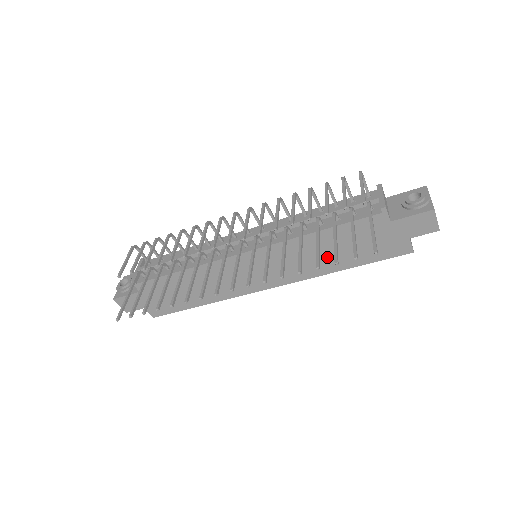
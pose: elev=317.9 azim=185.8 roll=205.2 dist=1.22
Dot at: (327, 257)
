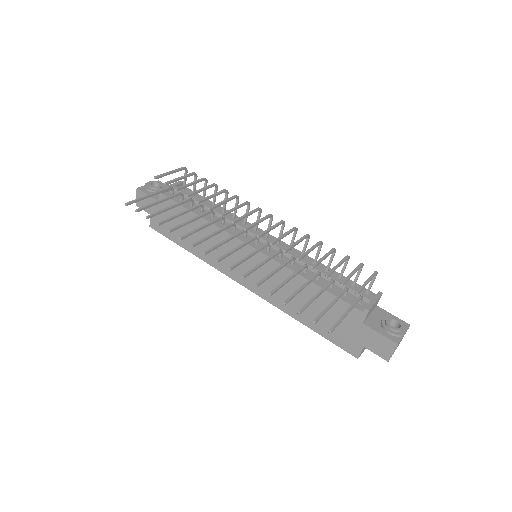
Dot at: (300, 304)
